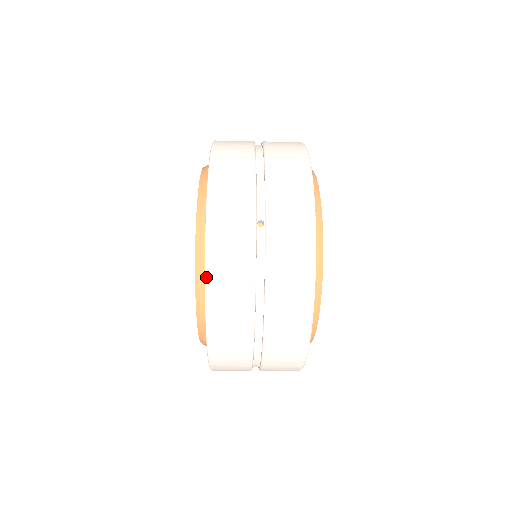
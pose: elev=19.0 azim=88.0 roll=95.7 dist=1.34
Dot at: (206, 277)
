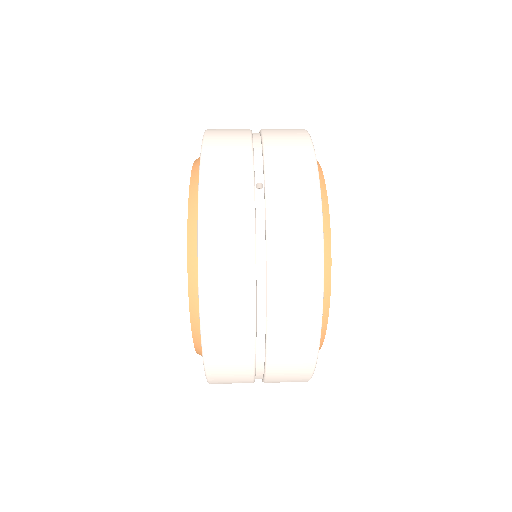
Dot at: (199, 242)
